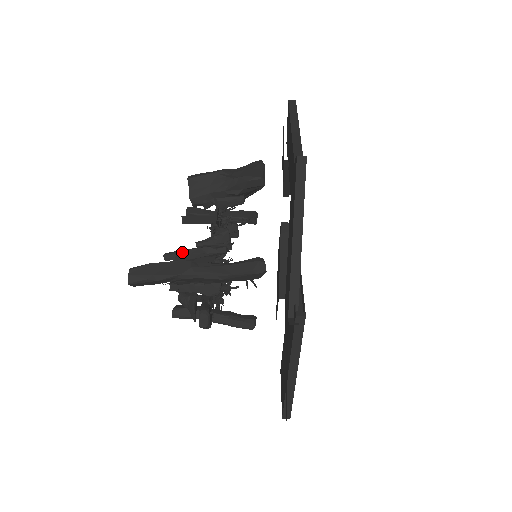
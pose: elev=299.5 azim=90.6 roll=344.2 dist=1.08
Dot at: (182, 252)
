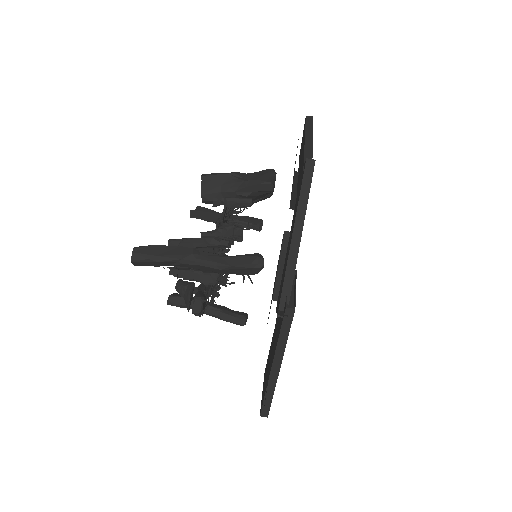
Dot at: (186, 240)
